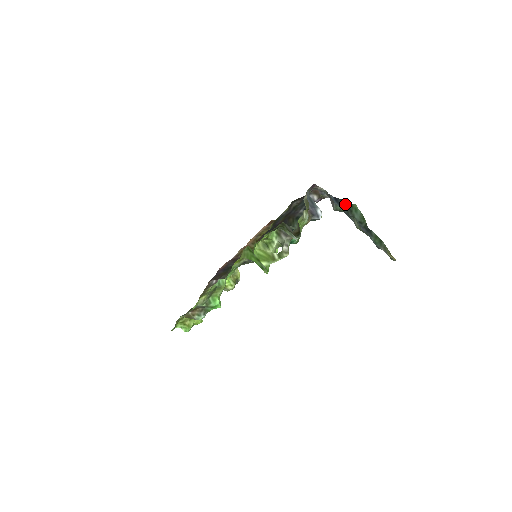
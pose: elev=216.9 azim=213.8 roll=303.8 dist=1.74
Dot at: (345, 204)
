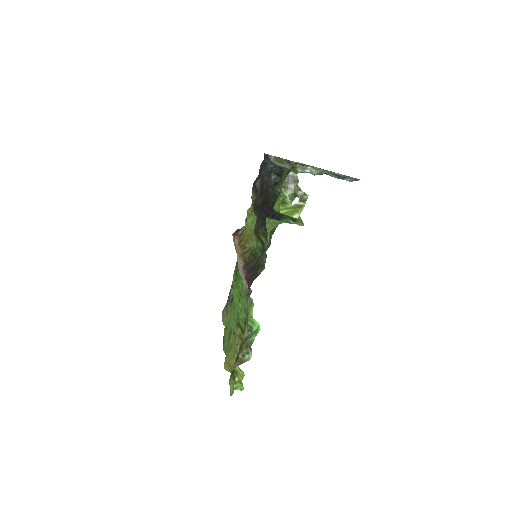
Dot at: occluded
